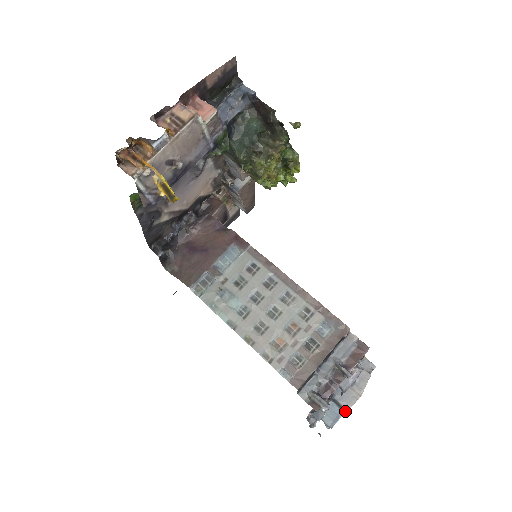
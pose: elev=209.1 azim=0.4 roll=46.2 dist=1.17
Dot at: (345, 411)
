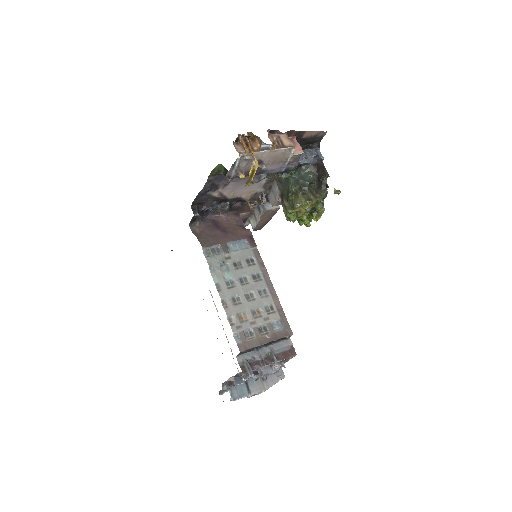
Dot at: (249, 395)
